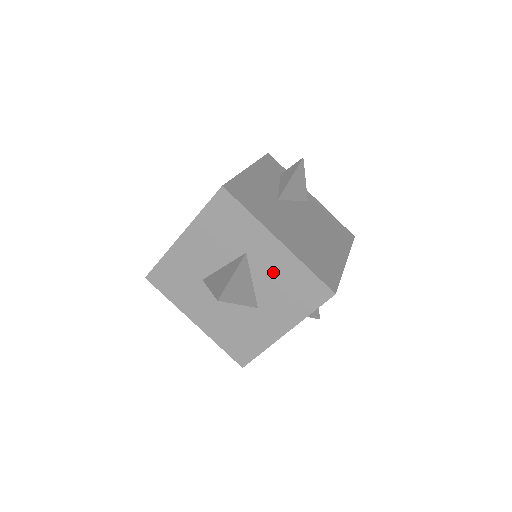
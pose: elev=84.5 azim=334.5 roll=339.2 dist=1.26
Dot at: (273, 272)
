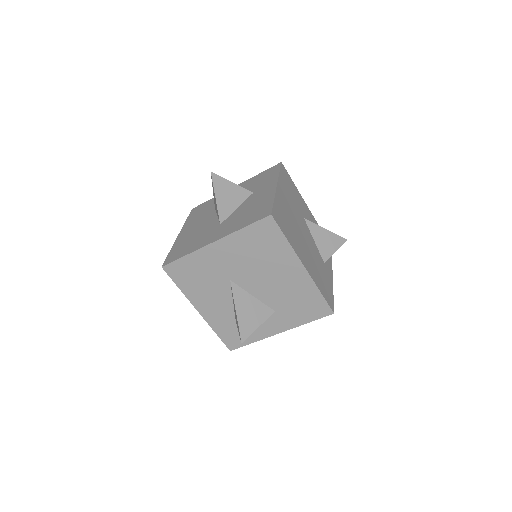
Dot at: (254, 203)
